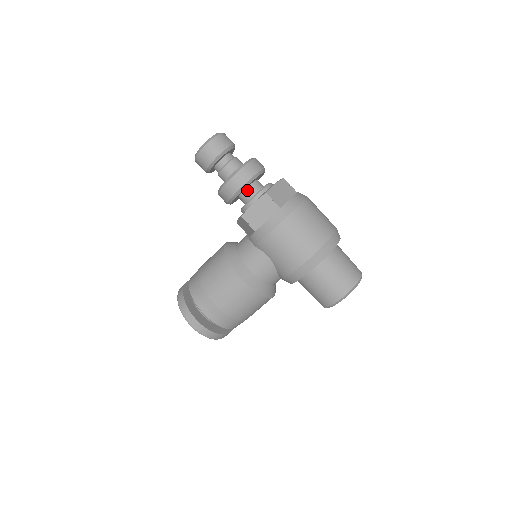
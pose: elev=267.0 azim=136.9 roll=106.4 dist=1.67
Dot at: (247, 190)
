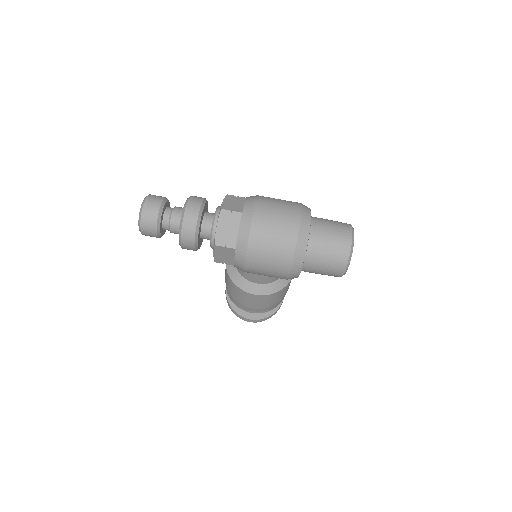
Dot at: (202, 236)
